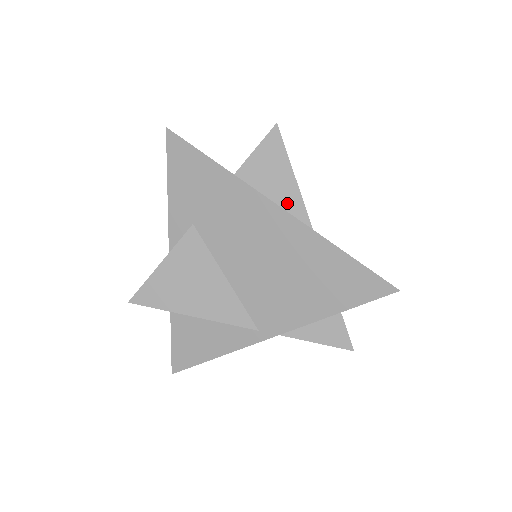
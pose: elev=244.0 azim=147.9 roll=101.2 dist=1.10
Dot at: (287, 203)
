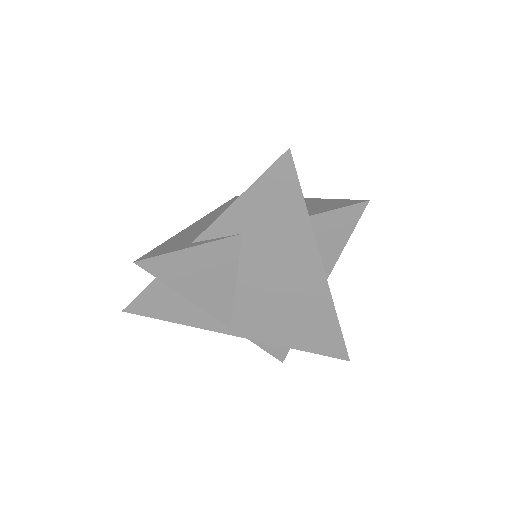
Dot at: (324, 259)
